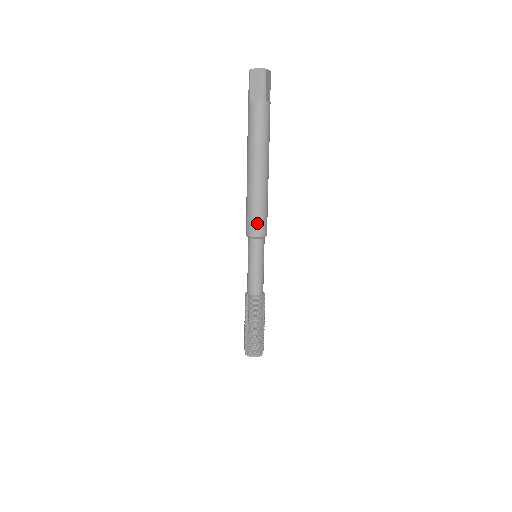
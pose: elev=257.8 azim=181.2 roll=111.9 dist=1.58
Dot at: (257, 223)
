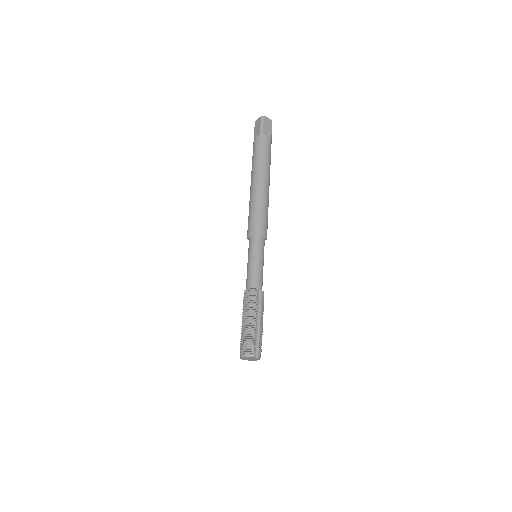
Dot at: (253, 222)
